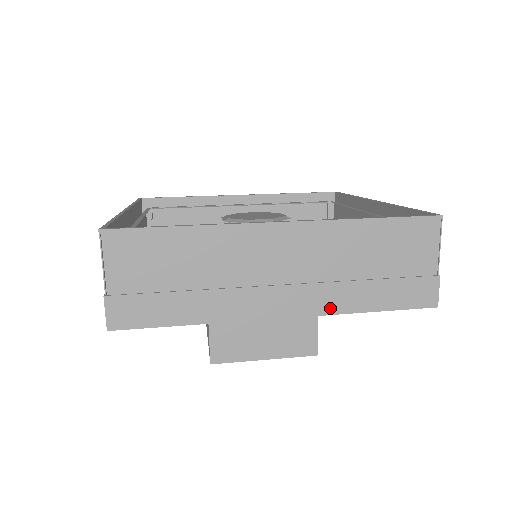
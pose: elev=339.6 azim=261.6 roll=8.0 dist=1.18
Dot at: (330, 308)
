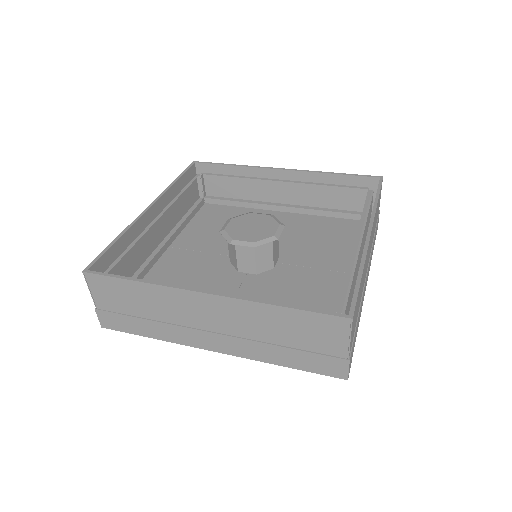
Dot at: (251, 356)
